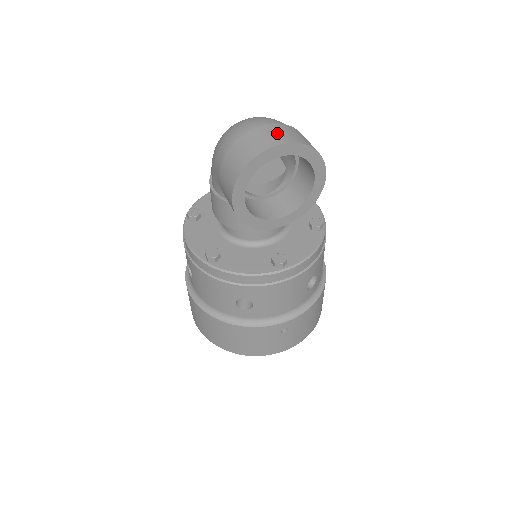
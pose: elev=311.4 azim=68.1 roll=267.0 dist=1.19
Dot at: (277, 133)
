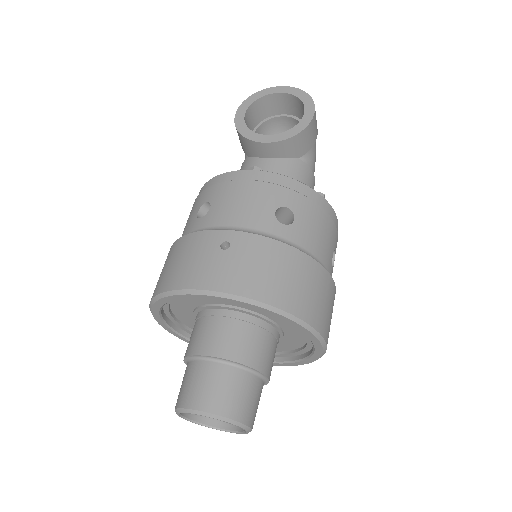
Dot at: occluded
